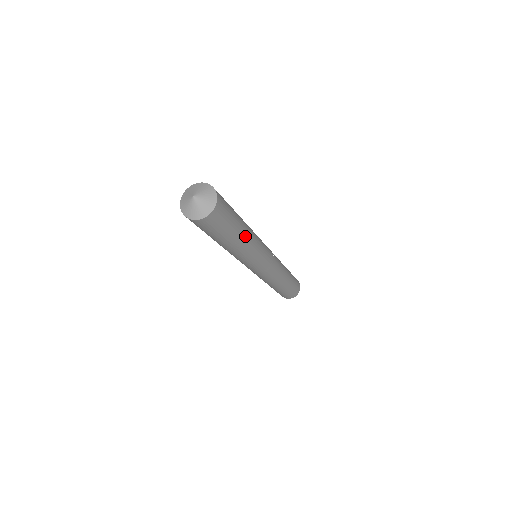
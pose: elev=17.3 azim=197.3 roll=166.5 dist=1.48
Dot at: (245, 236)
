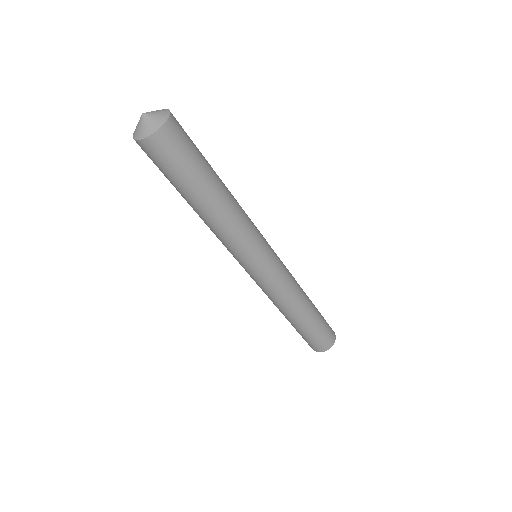
Dot at: (222, 195)
